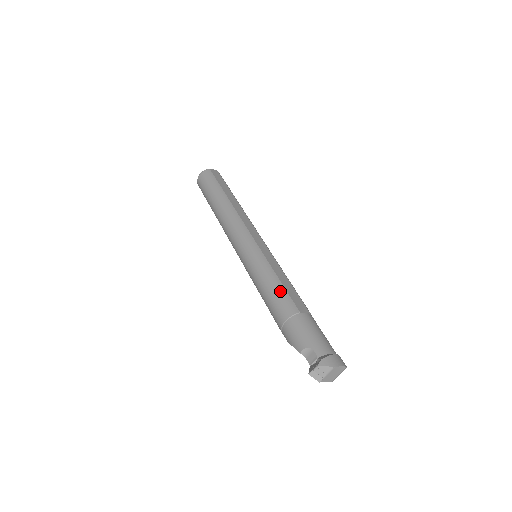
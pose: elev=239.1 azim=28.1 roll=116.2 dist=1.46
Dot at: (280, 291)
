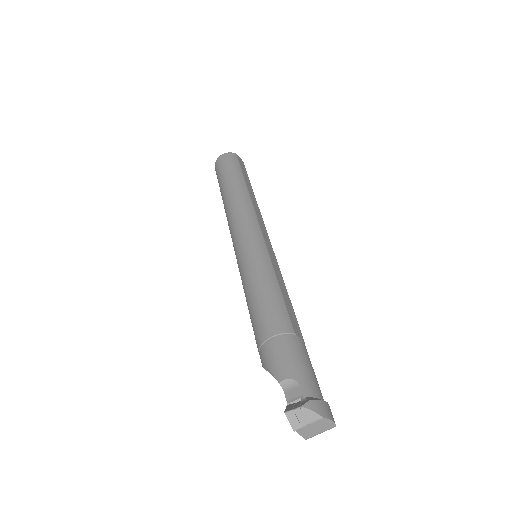
Dot at: (277, 300)
